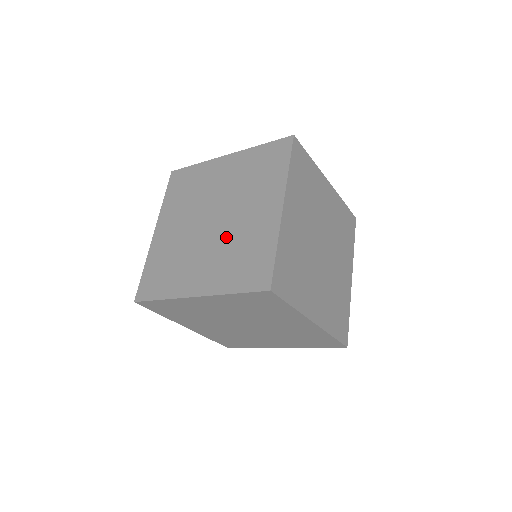
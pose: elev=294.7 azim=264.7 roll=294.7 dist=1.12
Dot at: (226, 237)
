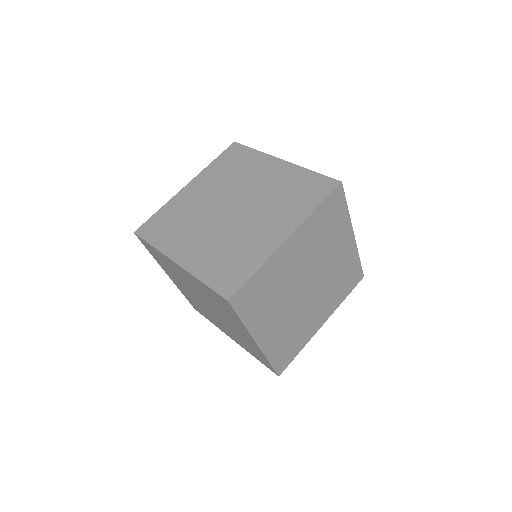
Dot at: (231, 231)
